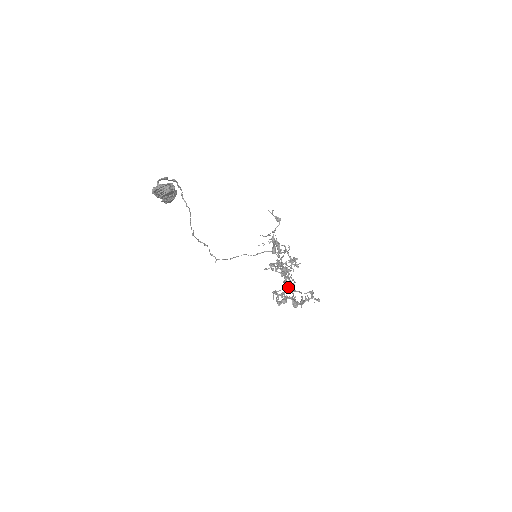
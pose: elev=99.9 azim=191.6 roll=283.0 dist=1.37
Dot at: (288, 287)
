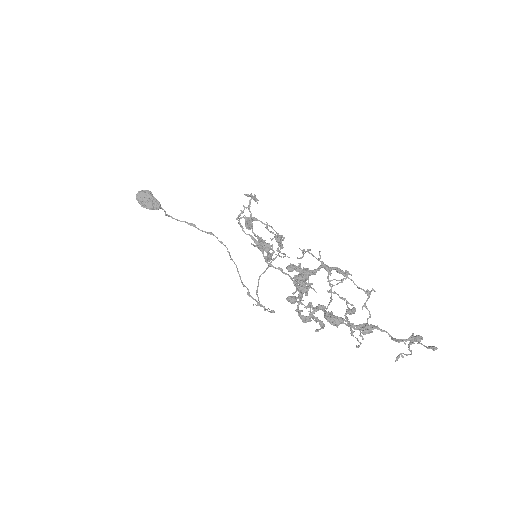
Dot at: (280, 269)
